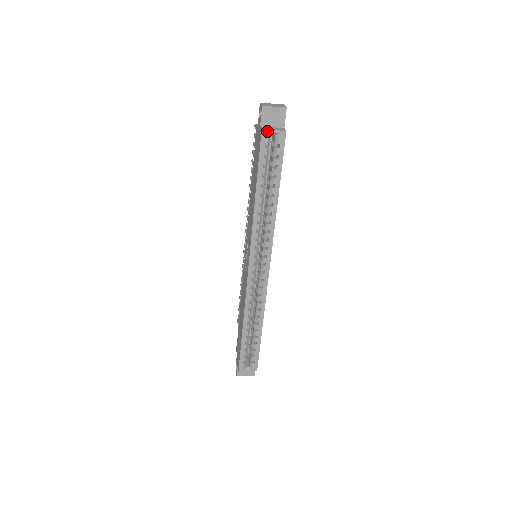
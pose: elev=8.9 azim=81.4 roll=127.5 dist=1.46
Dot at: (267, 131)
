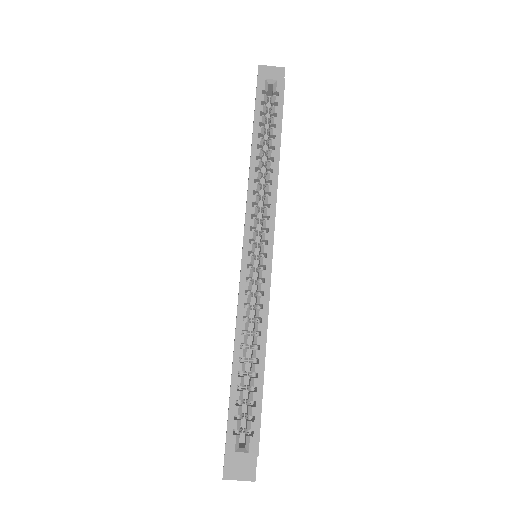
Dot at: (264, 78)
